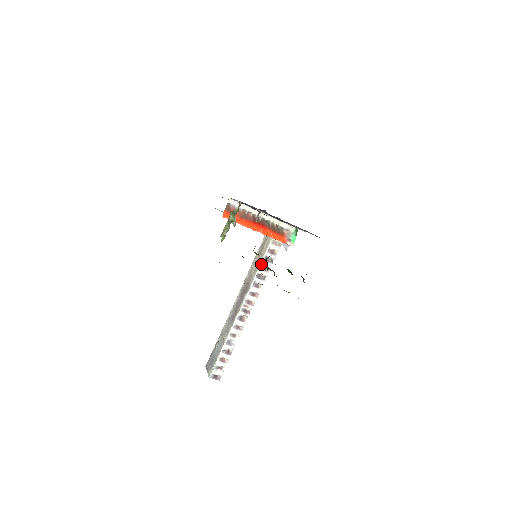
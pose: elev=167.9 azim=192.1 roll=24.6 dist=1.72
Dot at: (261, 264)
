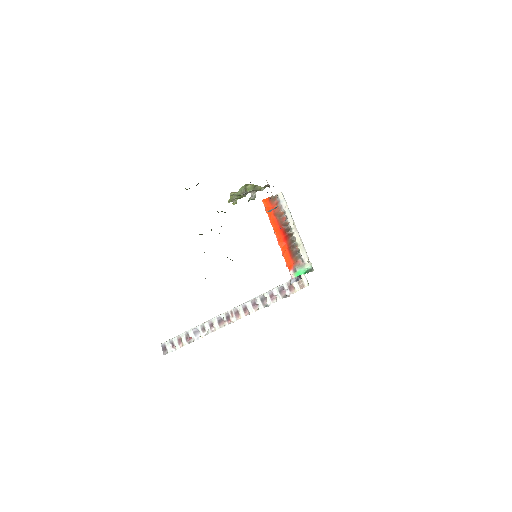
Dot at: (273, 289)
